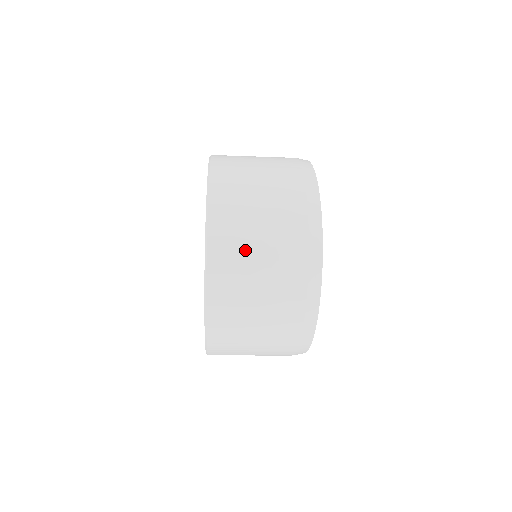
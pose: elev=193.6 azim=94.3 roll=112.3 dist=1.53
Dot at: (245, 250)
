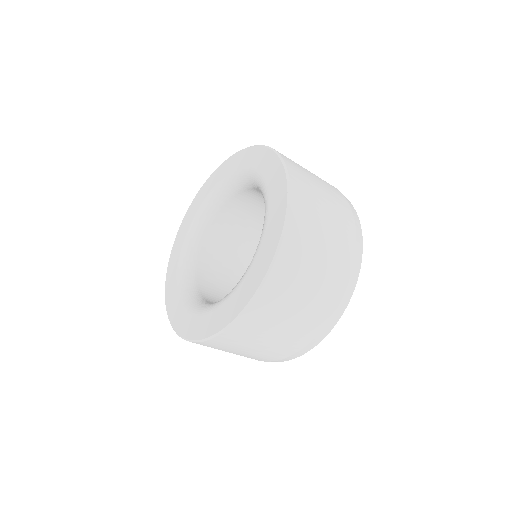
Dot at: (298, 284)
